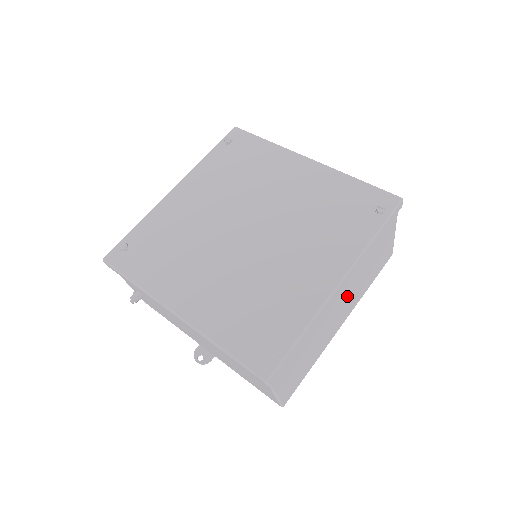
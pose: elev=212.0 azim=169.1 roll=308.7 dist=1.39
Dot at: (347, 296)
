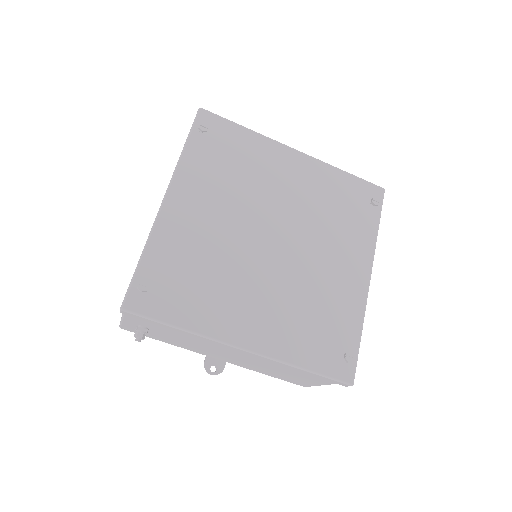
Dot at: occluded
